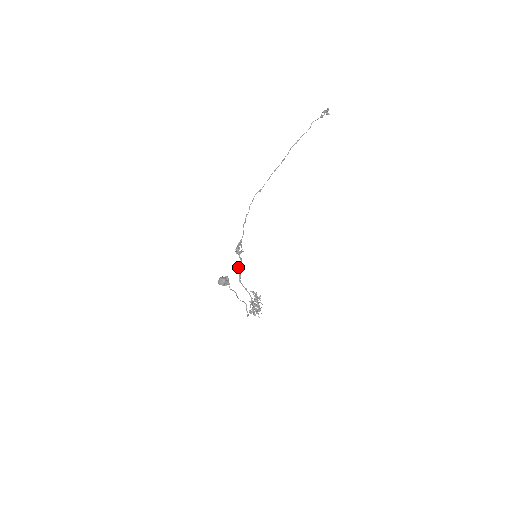
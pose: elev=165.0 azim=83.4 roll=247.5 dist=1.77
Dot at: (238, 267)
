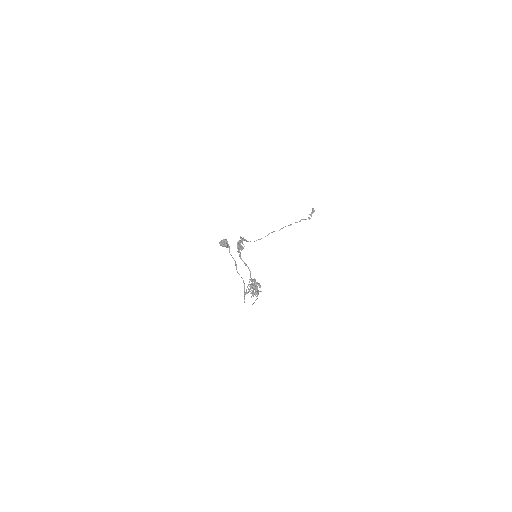
Dot at: (239, 247)
